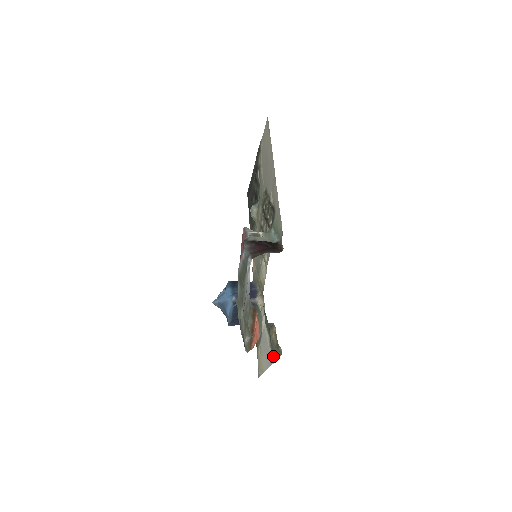
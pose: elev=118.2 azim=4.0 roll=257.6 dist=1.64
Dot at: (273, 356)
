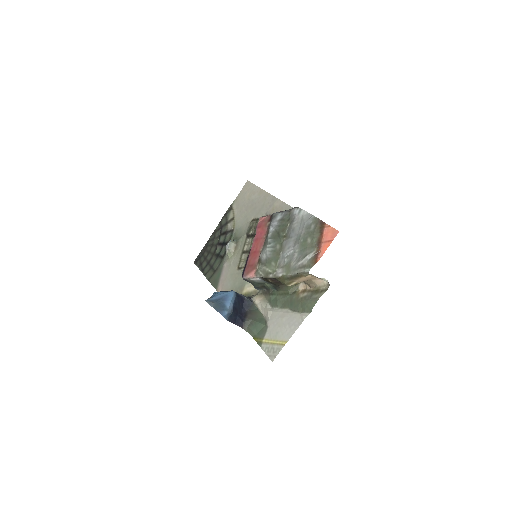
Dot at: (309, 306)
